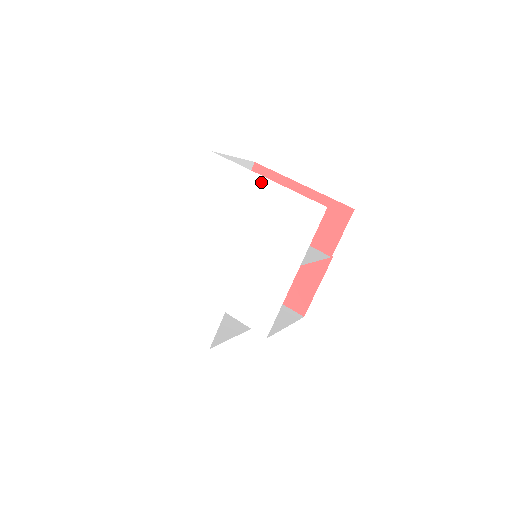
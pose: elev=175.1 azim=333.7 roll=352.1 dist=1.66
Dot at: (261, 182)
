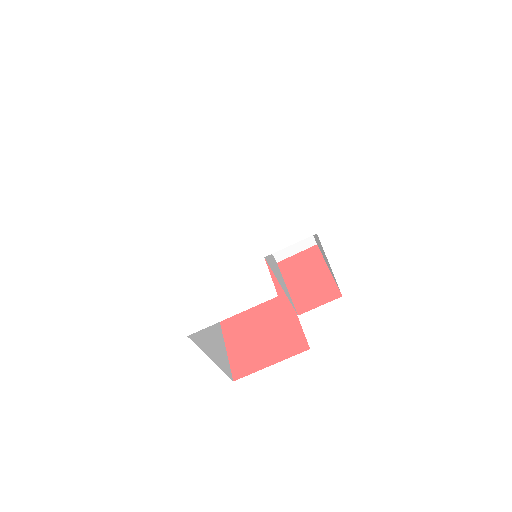
Dot at: (218, 179)
